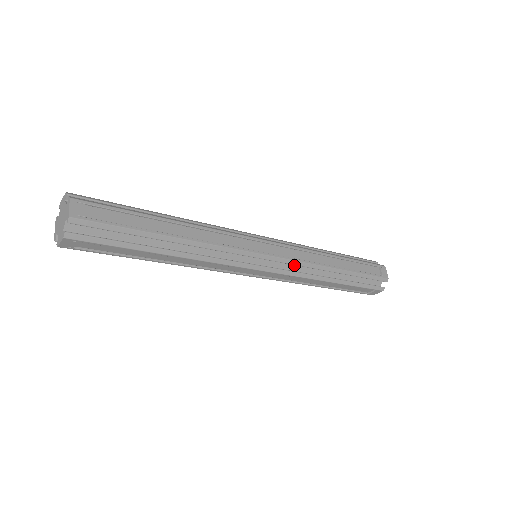
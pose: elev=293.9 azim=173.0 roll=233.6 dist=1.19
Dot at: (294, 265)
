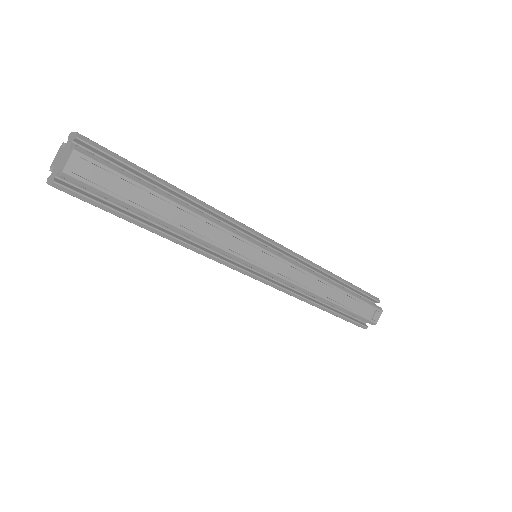
Dot at: occluded
